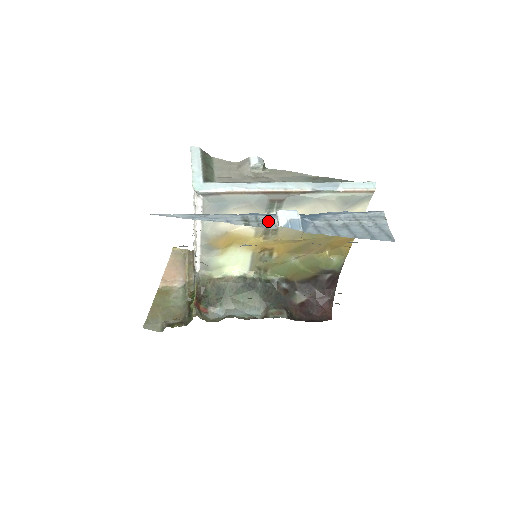
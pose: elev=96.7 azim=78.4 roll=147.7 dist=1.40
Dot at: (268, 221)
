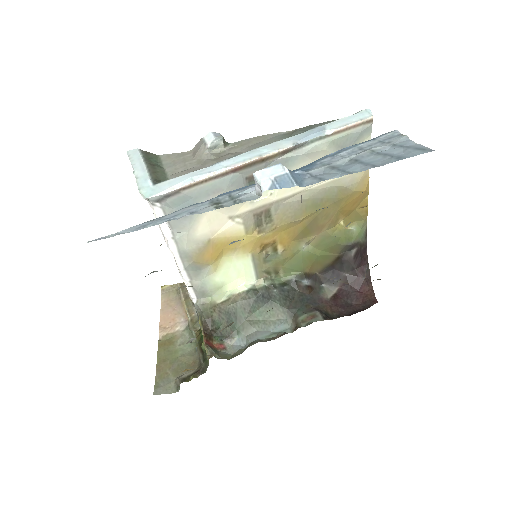
Dot at: (247, 193)
